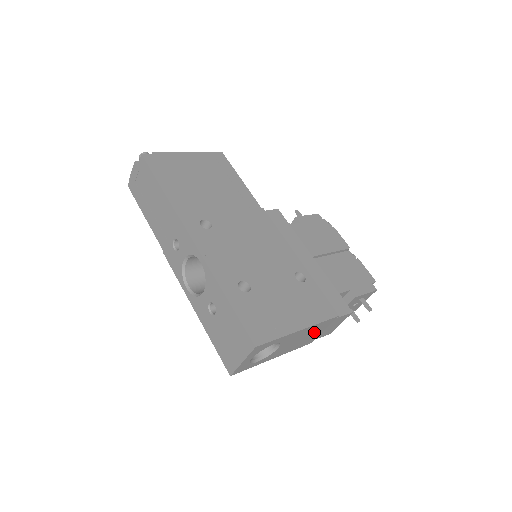
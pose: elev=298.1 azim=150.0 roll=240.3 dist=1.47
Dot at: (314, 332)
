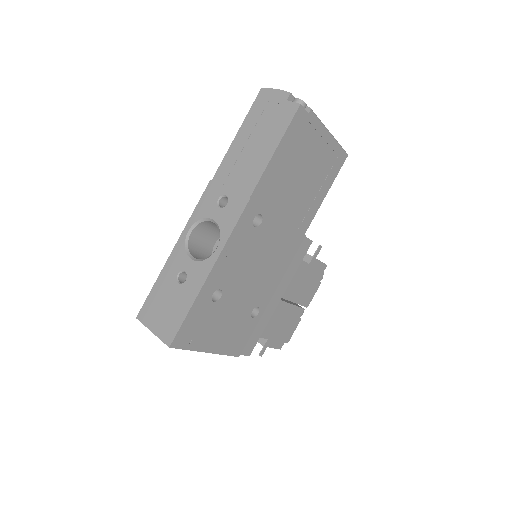
Dot at: occluded
